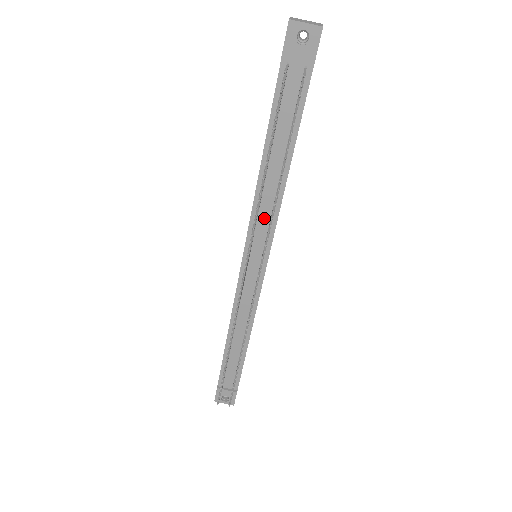
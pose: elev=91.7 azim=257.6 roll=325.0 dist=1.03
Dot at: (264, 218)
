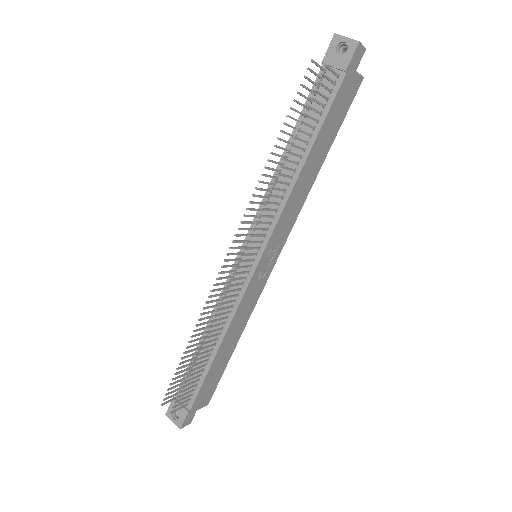
Dot at: occluded
